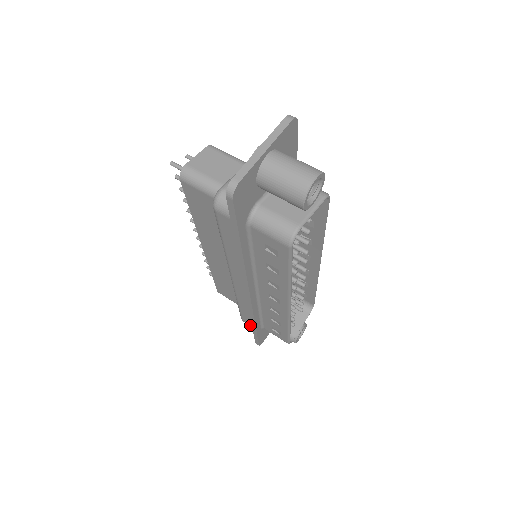
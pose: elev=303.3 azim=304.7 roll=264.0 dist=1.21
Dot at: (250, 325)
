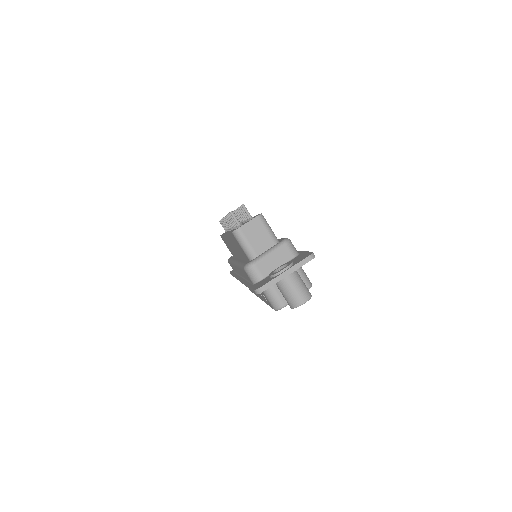
Dot at: (232, 268)
